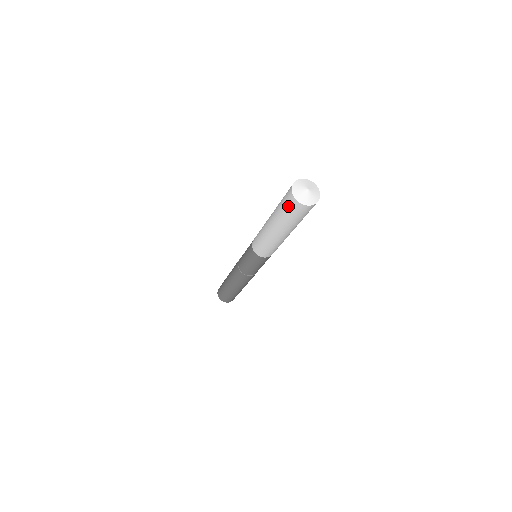
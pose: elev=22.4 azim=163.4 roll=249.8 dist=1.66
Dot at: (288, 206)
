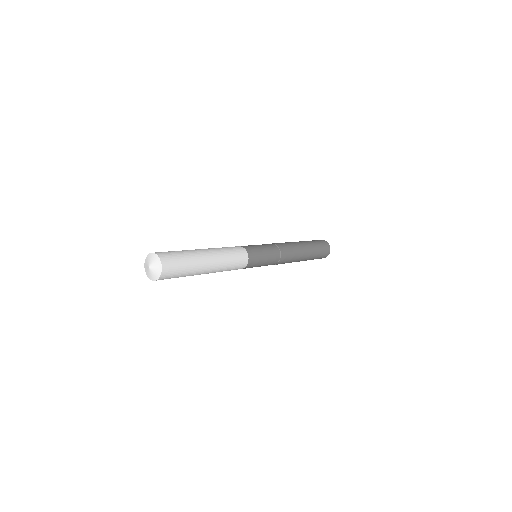
Dot at: occluded
